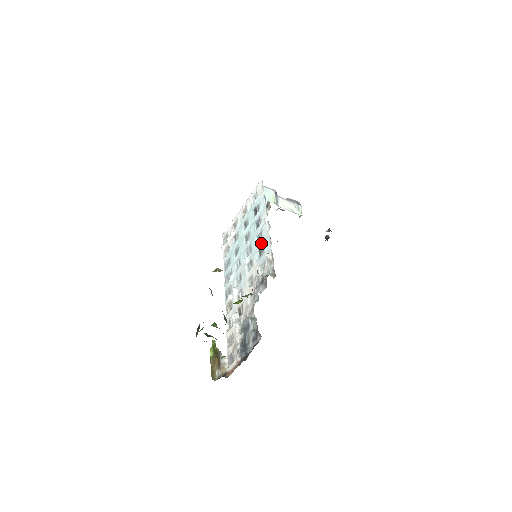
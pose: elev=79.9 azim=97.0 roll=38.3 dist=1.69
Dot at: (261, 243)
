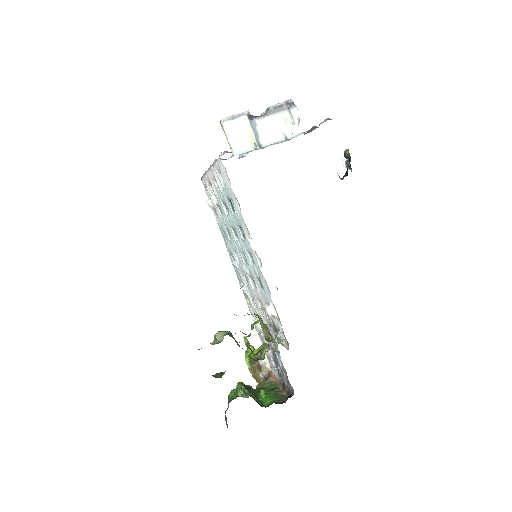
Dot at: (256, 273)
